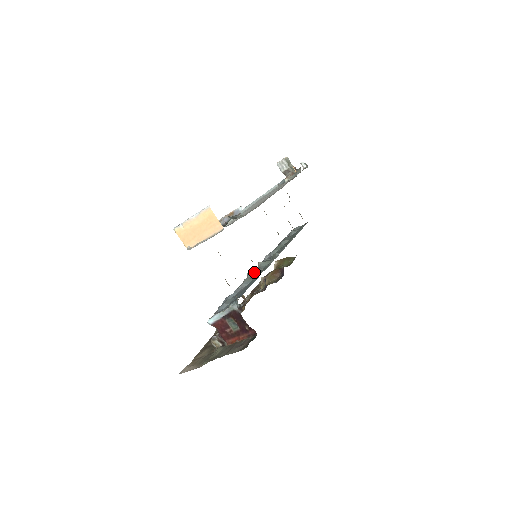
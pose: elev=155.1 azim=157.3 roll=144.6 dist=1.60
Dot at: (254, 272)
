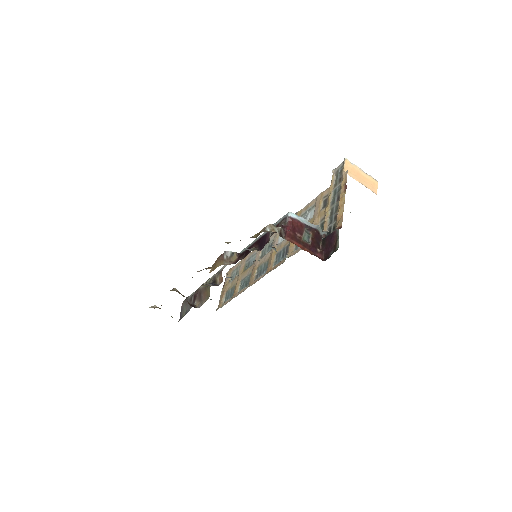
Dot at: occluded
